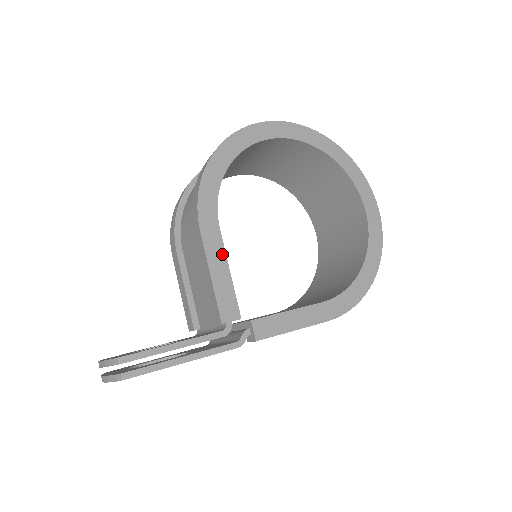
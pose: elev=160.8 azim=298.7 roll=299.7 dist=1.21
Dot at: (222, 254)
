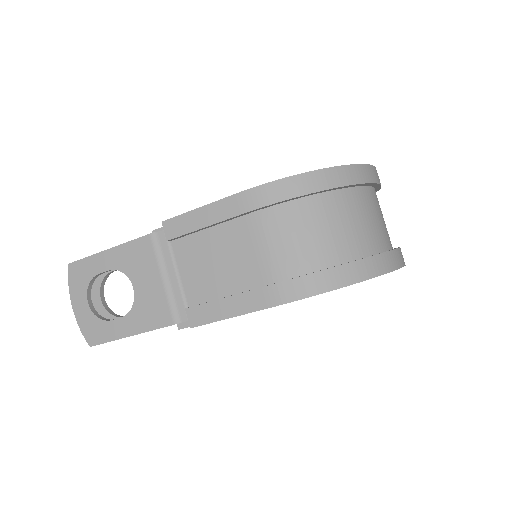
Dot at: occluded
